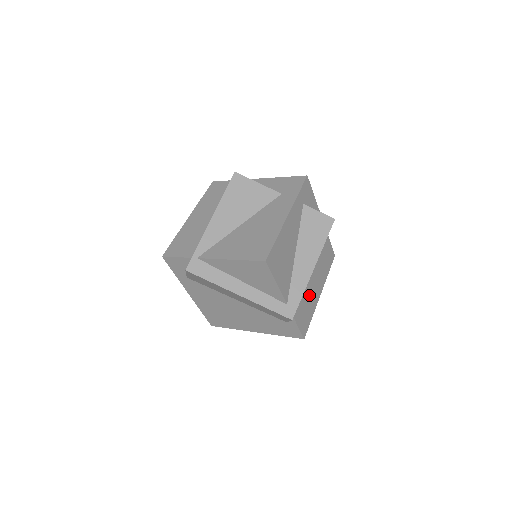
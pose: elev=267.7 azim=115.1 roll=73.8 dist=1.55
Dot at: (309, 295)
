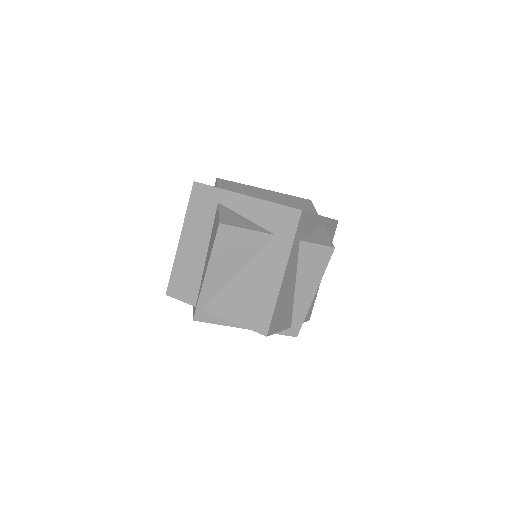
Dot at: occluded
